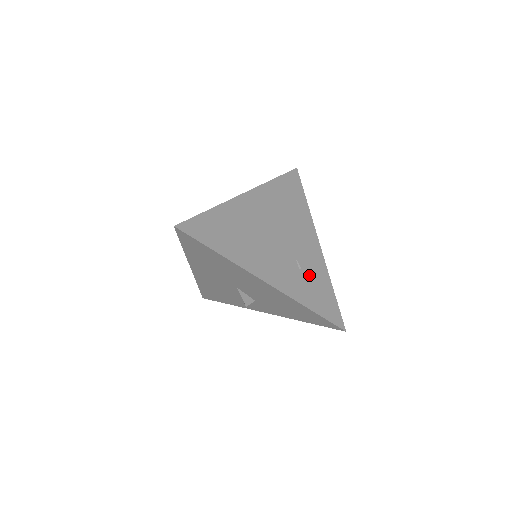
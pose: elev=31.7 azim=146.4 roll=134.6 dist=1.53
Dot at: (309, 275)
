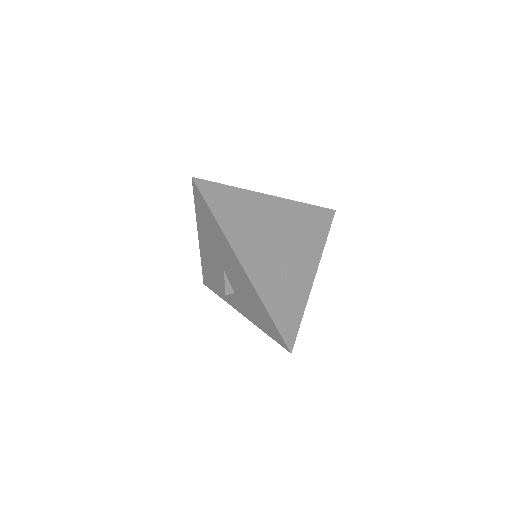
Dot at: (287, 288)
